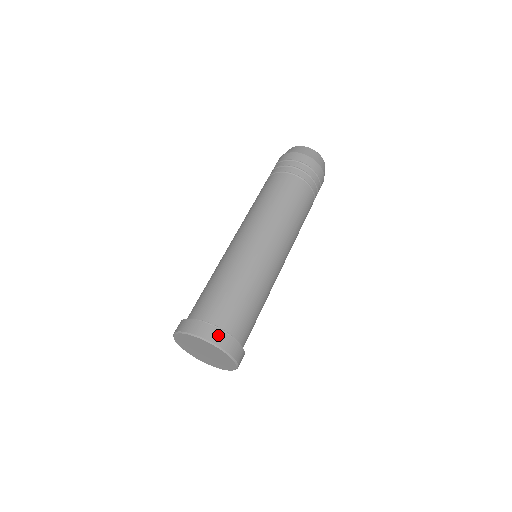
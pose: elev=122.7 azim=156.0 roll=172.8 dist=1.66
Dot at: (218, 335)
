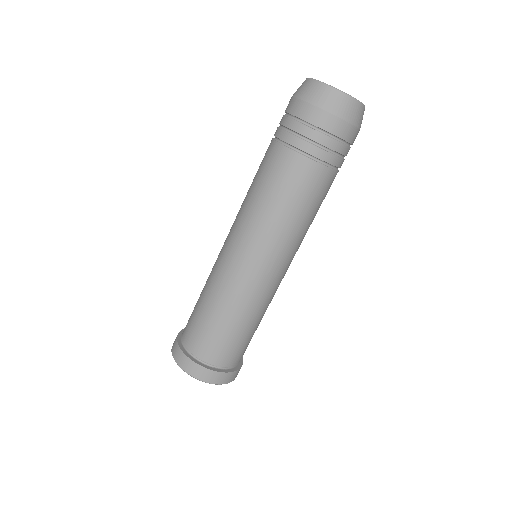
Dot at: (198, 370)
